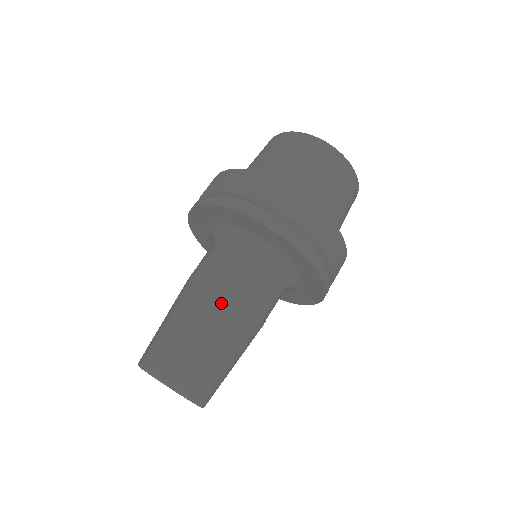
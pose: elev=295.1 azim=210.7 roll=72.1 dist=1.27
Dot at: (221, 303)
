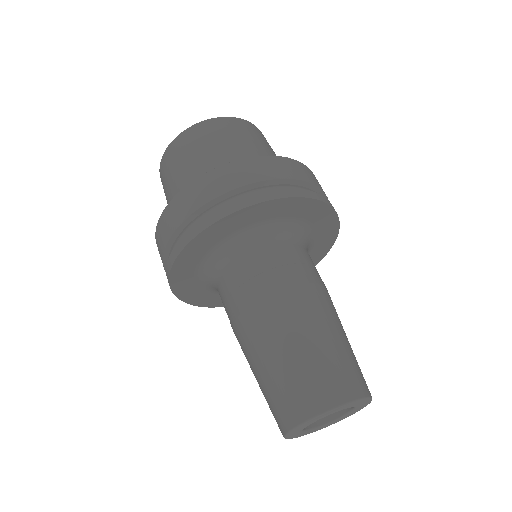
Dot at: (270, 312)
